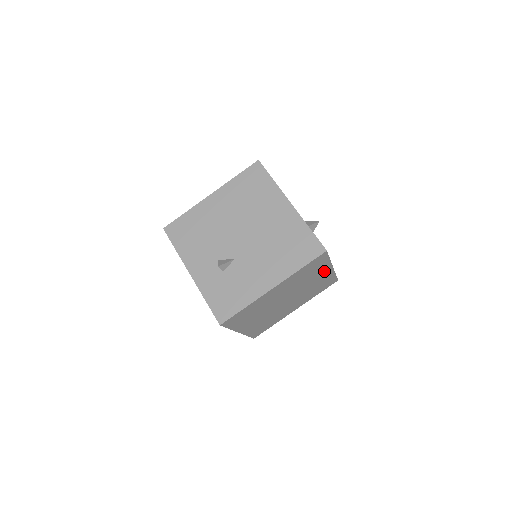
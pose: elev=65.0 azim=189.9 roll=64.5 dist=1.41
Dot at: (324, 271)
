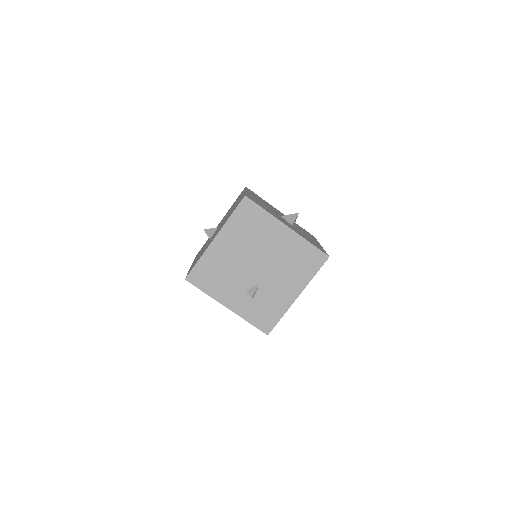
Dot at: occluded
